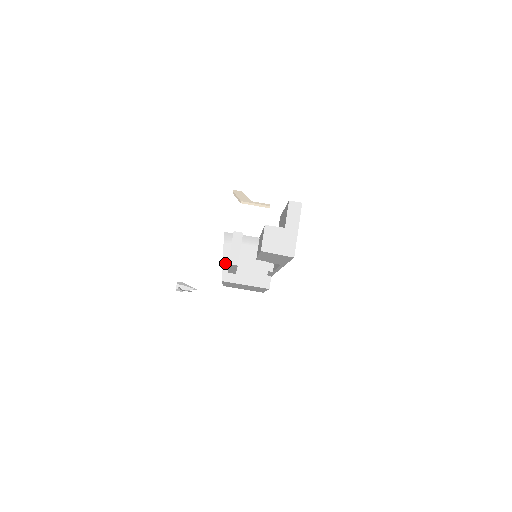
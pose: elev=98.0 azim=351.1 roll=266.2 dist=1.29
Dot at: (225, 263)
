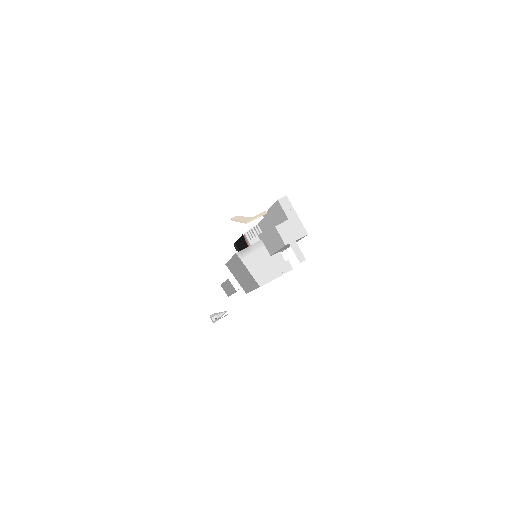
Dot at: (253, 274)
